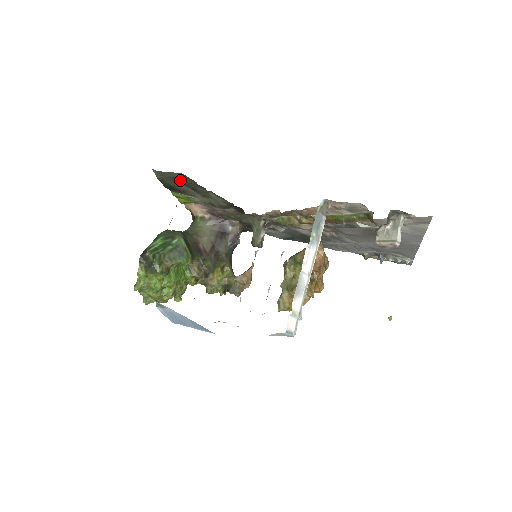
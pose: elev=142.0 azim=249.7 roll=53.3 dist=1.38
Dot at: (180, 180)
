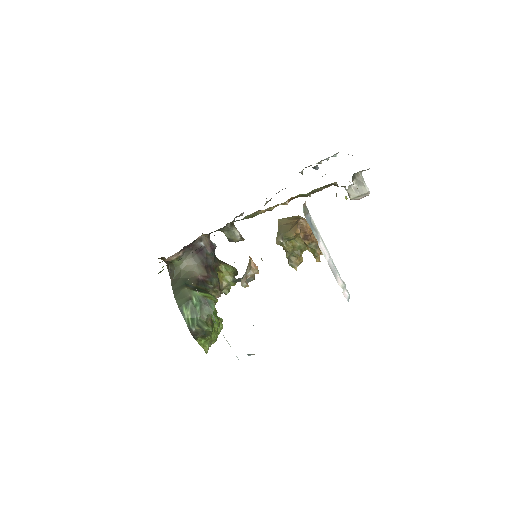
Dot at: occluded
